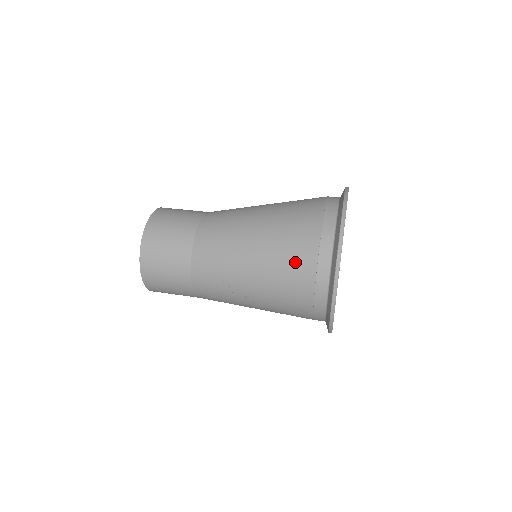
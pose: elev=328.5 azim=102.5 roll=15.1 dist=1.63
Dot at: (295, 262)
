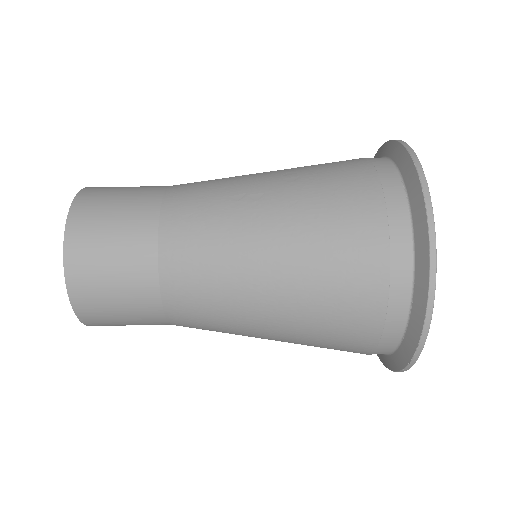
Dot at: (340, 342)
